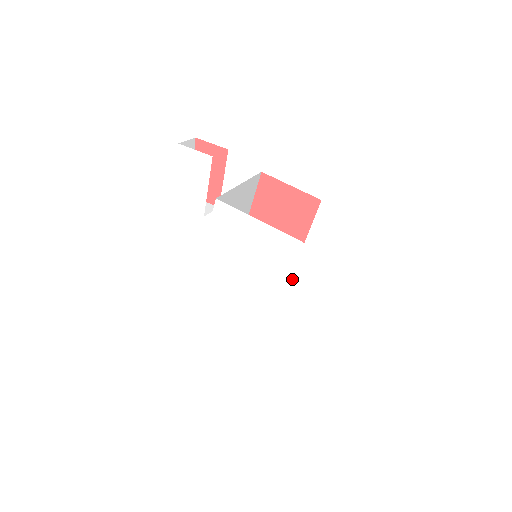
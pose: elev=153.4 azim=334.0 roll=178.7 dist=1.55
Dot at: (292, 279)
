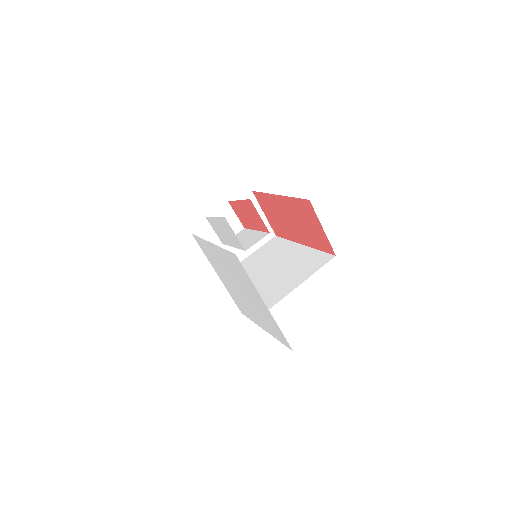
Dot at: (260, 312)
